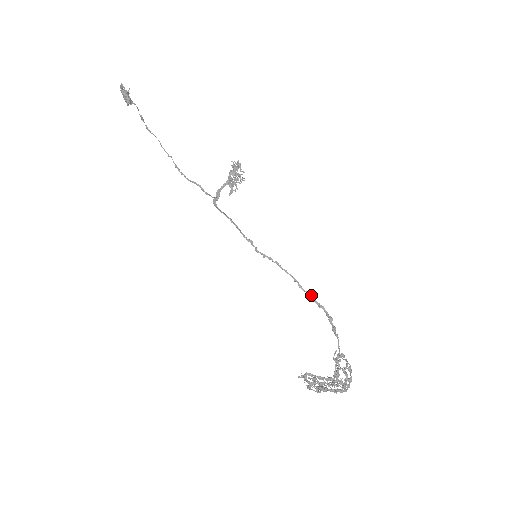
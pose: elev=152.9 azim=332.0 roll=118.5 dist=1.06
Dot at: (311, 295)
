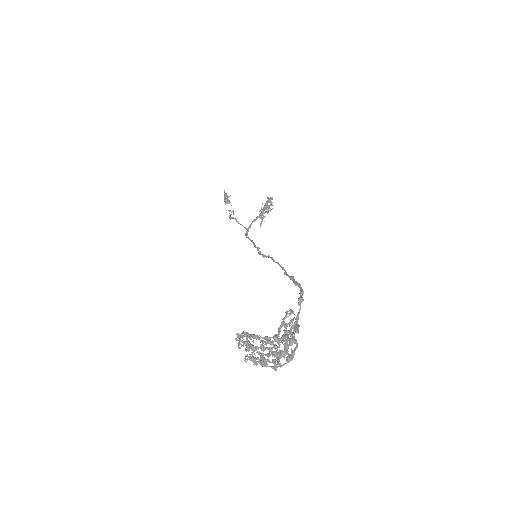
Dot at: (292, 277)
